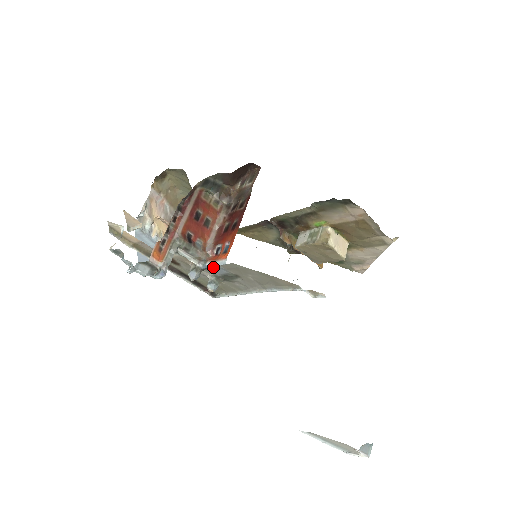
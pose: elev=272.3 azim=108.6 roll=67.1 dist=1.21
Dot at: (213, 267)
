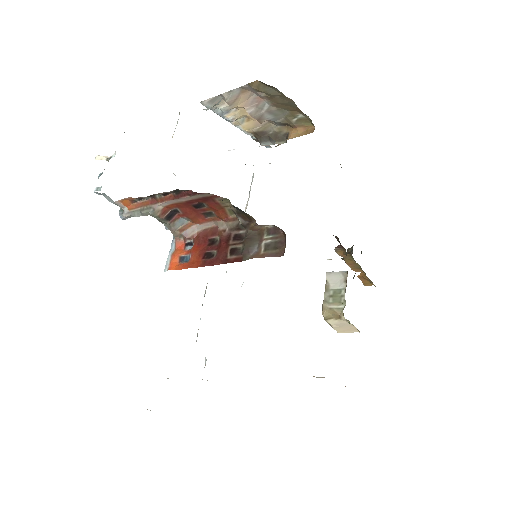
Dot at: (177, 246)
